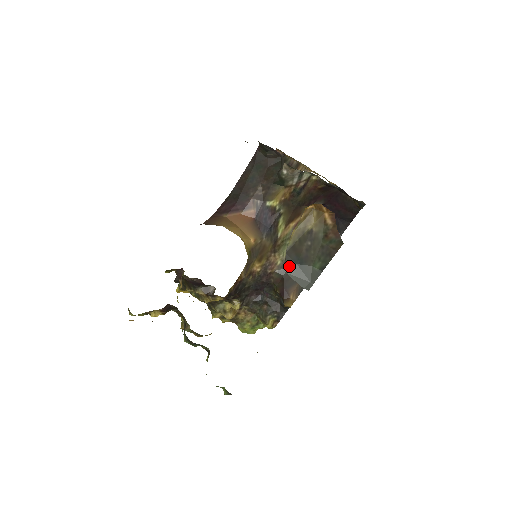
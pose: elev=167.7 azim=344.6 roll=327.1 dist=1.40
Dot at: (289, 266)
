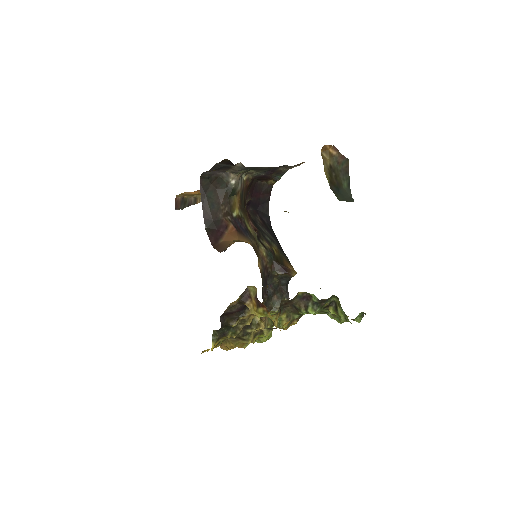
Dot at: (336, 195)
